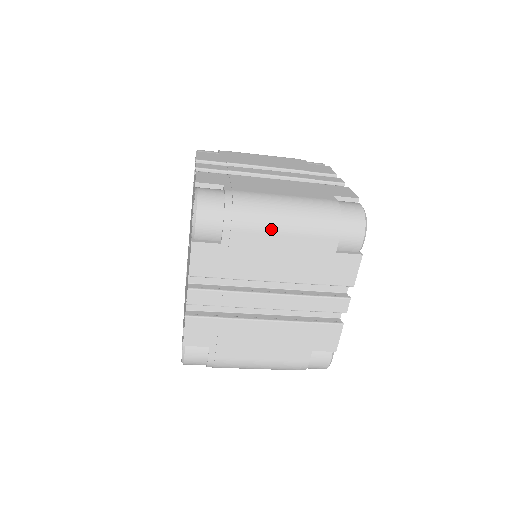
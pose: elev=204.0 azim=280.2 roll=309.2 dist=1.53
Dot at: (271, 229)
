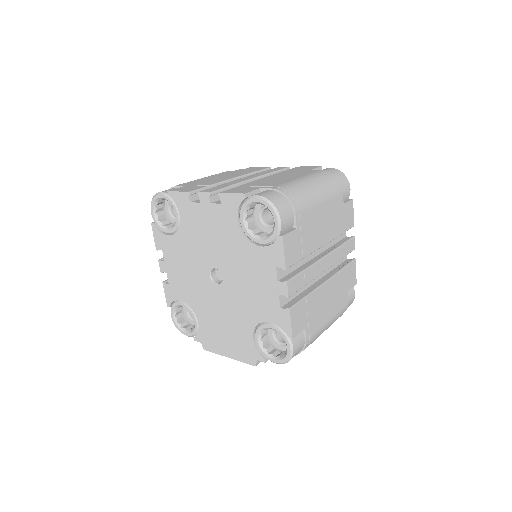
Dot at: (316, 202)
